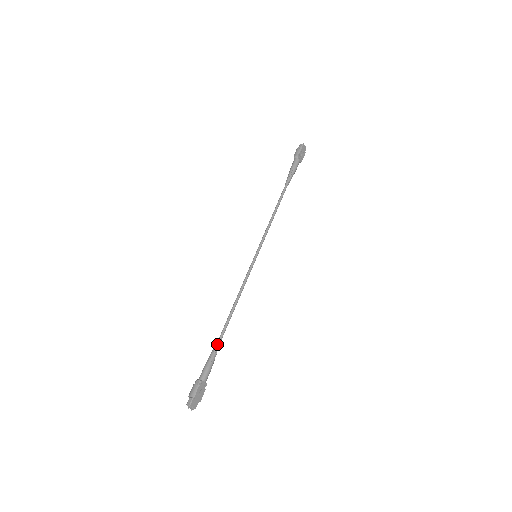
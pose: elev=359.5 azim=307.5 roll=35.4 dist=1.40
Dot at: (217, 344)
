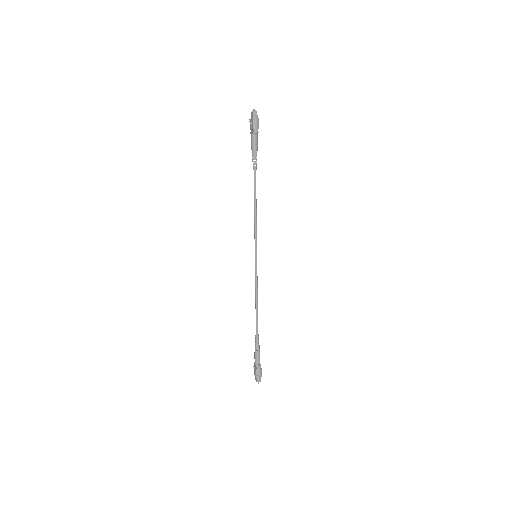
Dot at: (258, 337)
